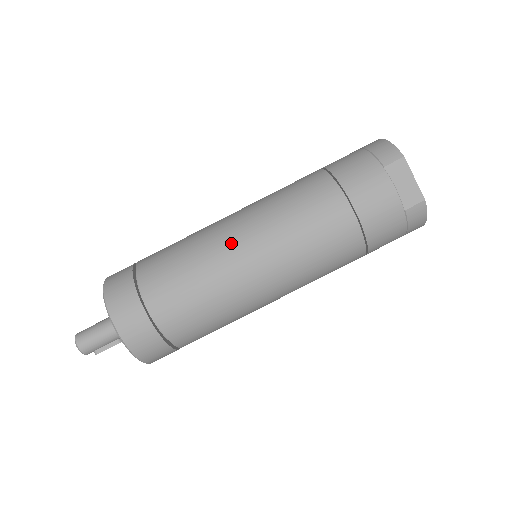
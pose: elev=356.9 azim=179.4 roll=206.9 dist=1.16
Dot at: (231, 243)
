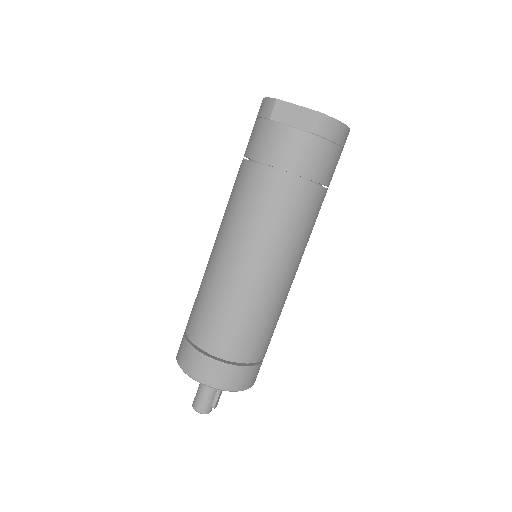
Dot at: (219, 264)
